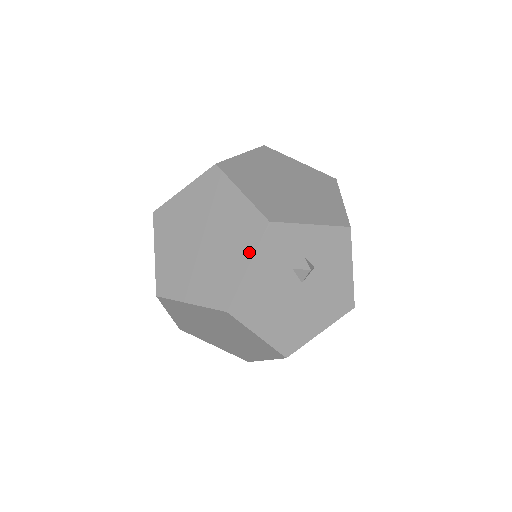
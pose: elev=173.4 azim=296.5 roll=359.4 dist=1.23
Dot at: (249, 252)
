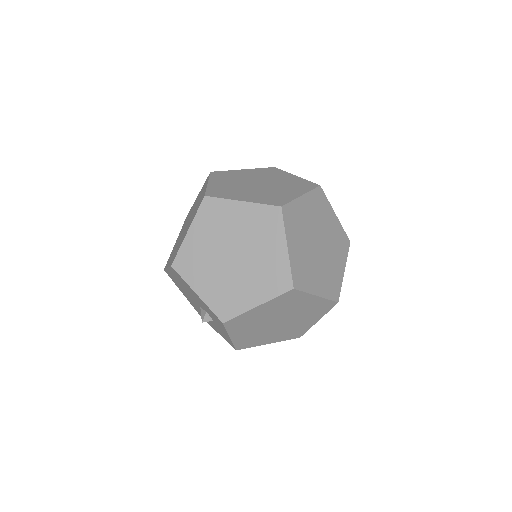
Dot at: (287, 174)
